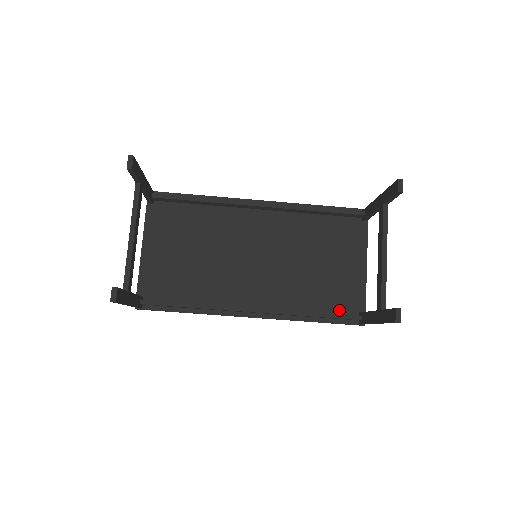
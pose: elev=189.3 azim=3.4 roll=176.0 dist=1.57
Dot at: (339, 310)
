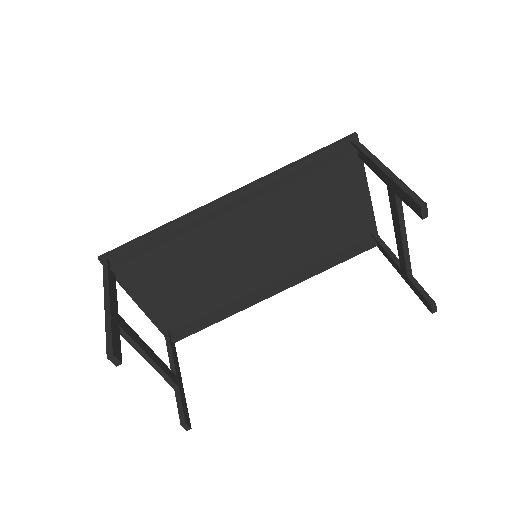
Dot at: (352, 242)
